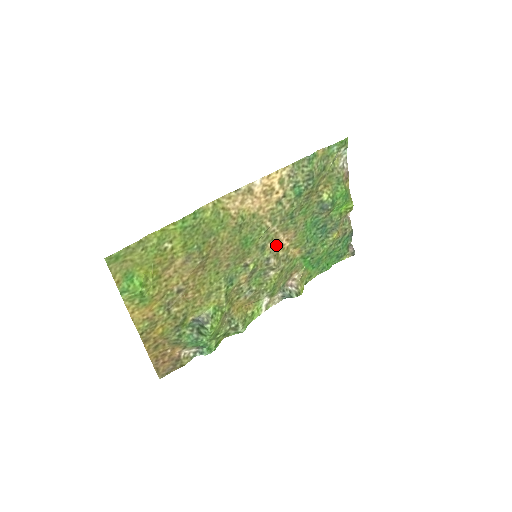
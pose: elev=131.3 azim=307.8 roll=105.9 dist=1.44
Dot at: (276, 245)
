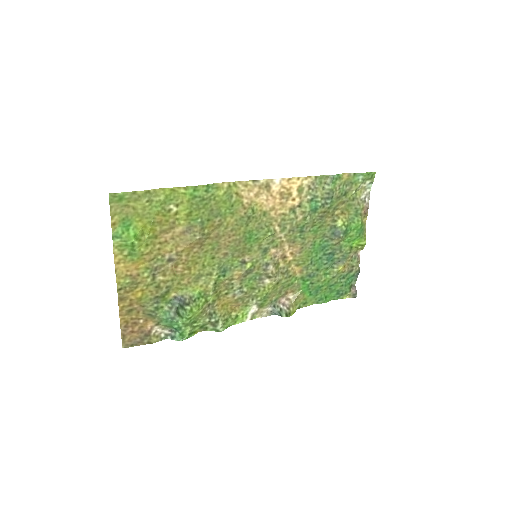
Dot at: (279, 254)
